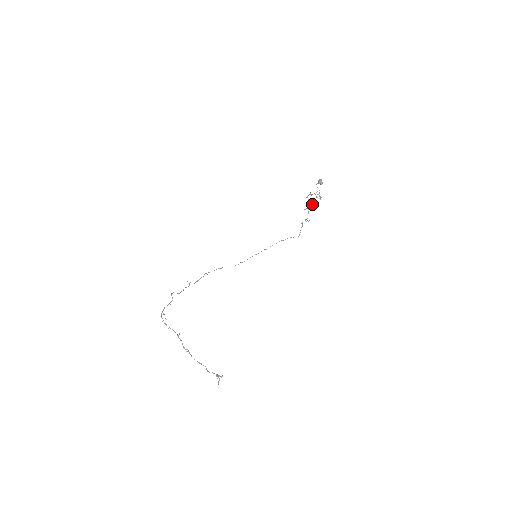
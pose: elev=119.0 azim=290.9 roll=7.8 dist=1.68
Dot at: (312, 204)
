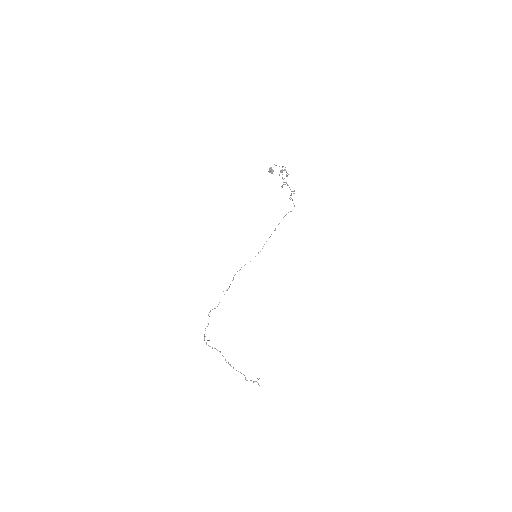
Dot at: (281, 186)
